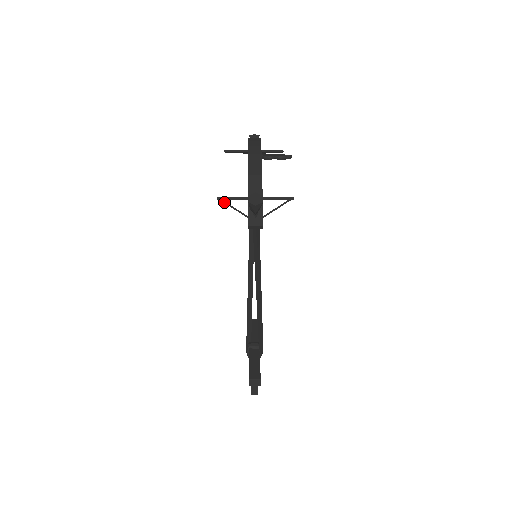
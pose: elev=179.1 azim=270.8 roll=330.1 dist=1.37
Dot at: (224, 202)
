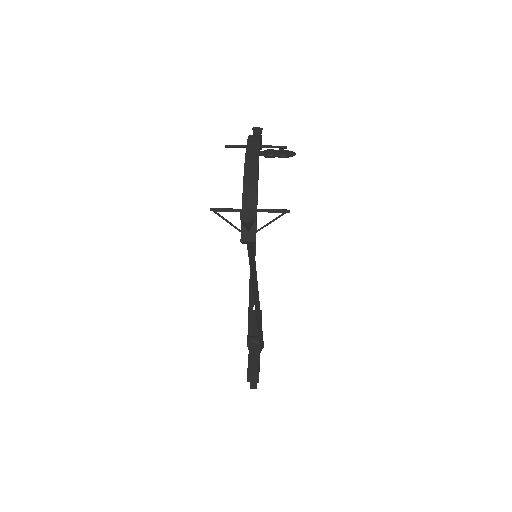
Dot at: (217, 214)
